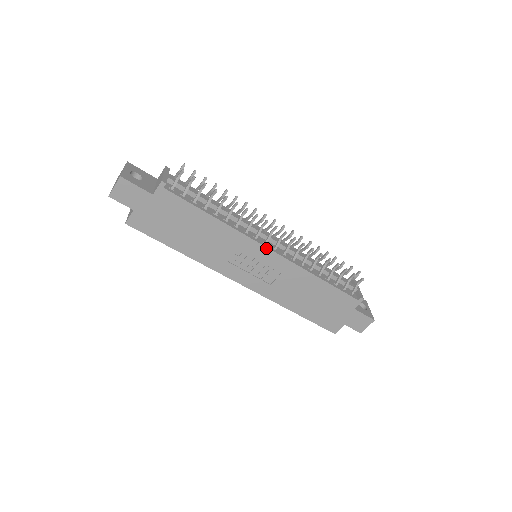
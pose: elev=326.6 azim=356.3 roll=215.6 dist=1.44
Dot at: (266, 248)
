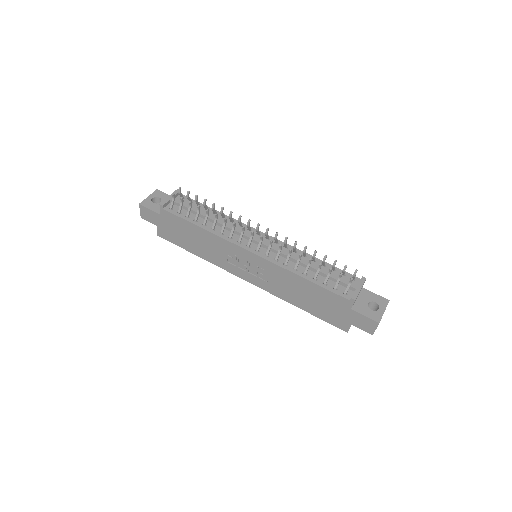
Dot at: (247, 251)
